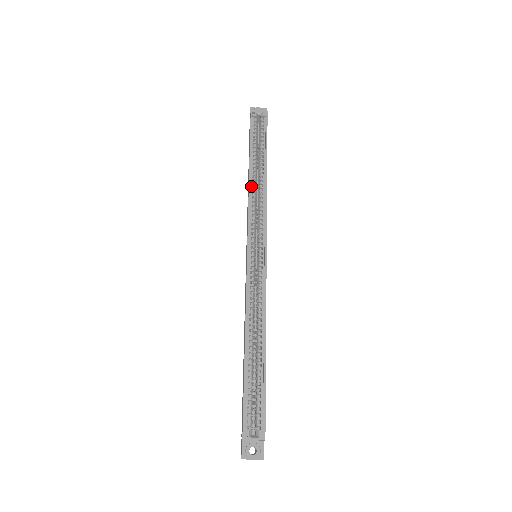
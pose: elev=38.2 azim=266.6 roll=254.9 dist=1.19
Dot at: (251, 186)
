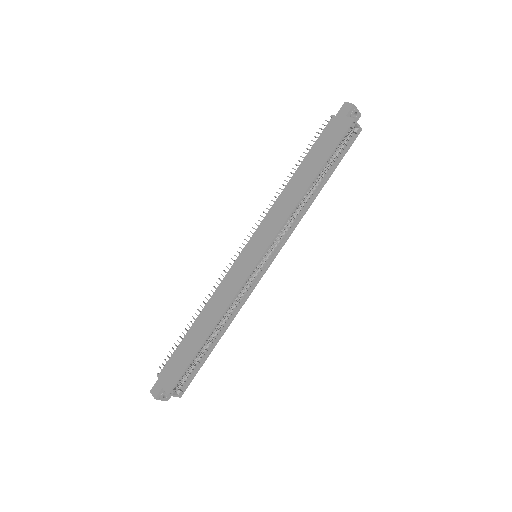
Dot at: (300, 200)
